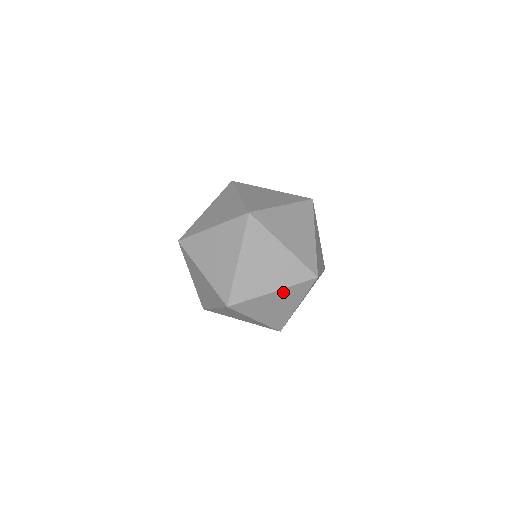
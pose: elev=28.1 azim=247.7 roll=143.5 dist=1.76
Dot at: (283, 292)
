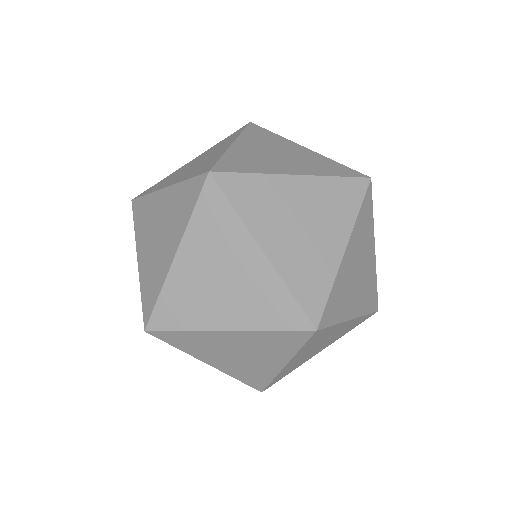
Dot at: (351, 323)
